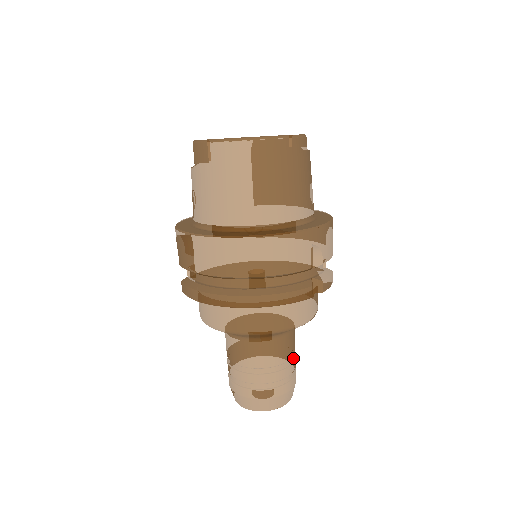
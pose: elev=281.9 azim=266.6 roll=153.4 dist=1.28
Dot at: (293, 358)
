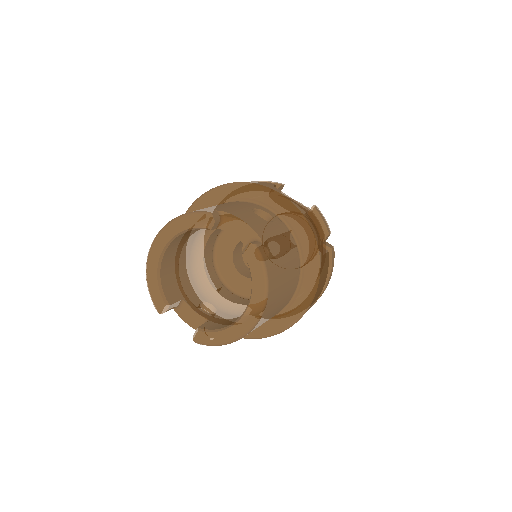
Dot at: occluded
